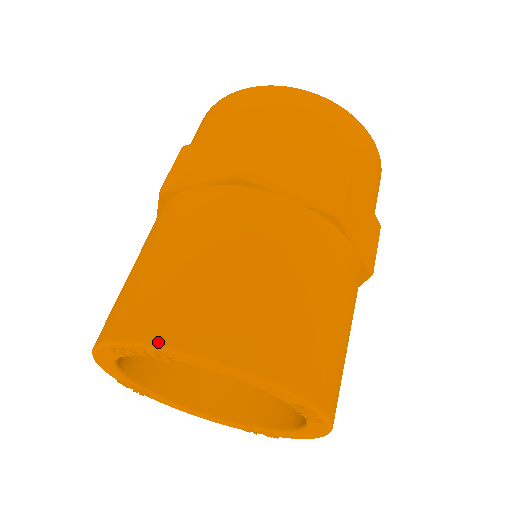
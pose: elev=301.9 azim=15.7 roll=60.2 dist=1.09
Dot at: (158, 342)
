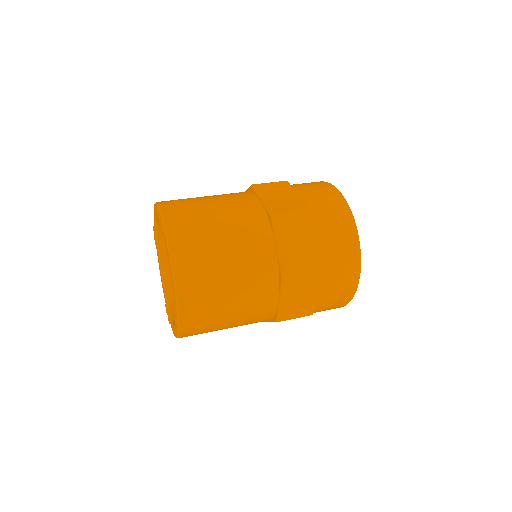
Dot at: (166, 224)
